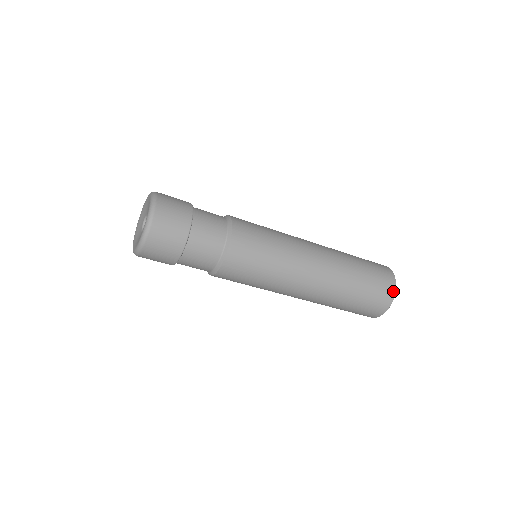
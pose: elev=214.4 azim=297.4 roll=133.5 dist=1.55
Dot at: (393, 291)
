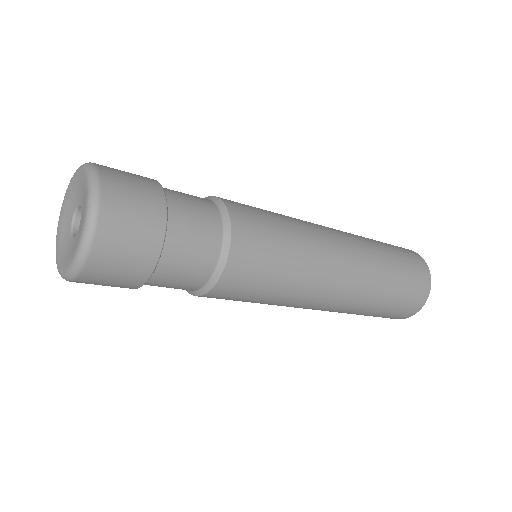
Dot at: (412, 314)
